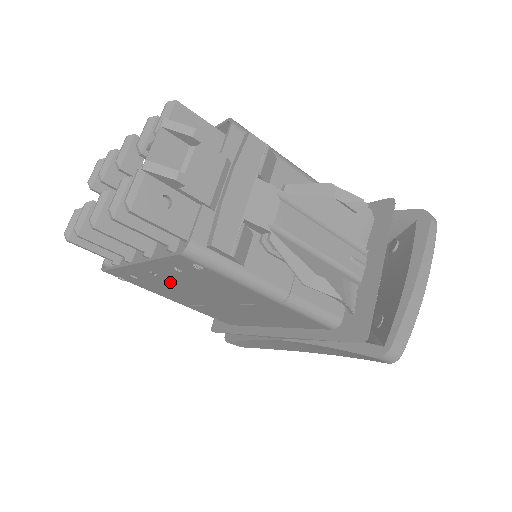
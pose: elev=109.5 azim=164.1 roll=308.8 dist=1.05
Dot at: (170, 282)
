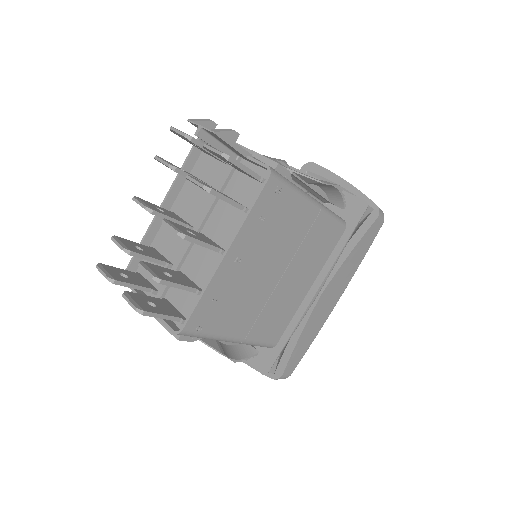
Dot at: (247, 271)
